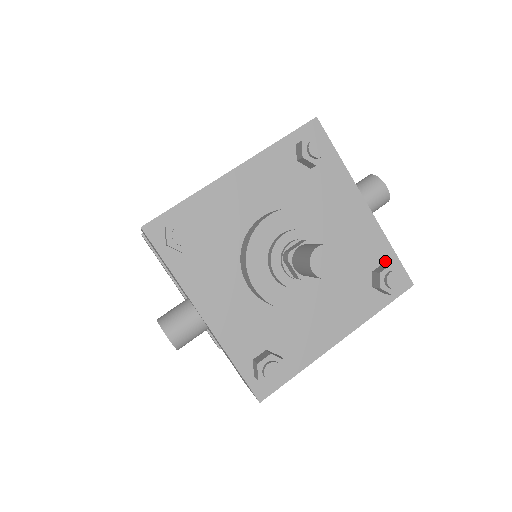
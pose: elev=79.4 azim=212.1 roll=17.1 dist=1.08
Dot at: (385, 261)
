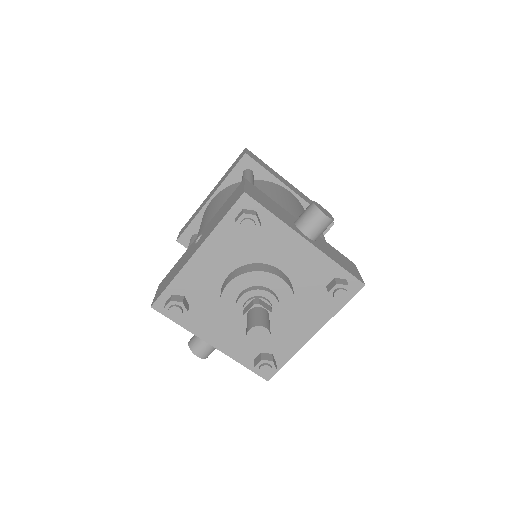
Dot at: (335, 276)
